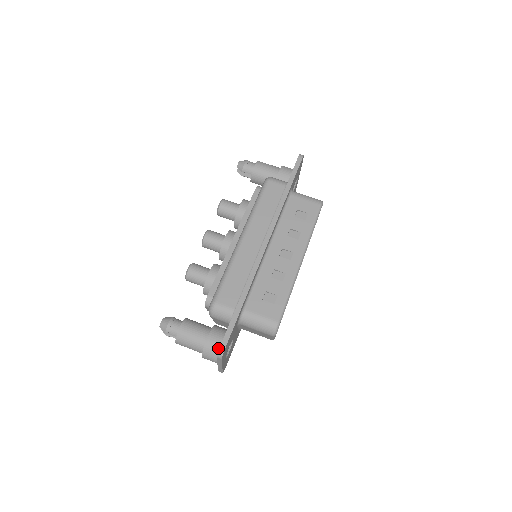
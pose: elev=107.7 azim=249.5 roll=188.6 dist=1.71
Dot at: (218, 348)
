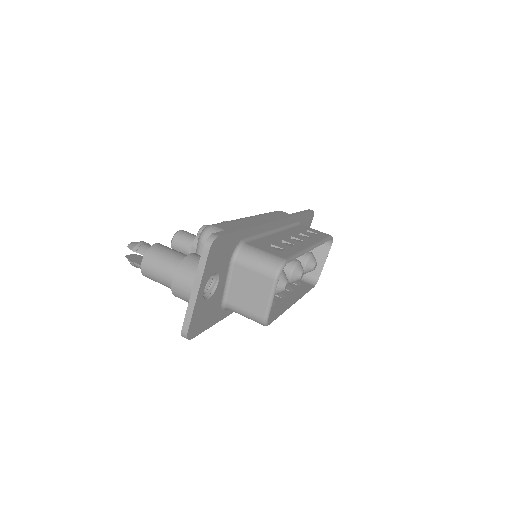
Dot at: occluded
